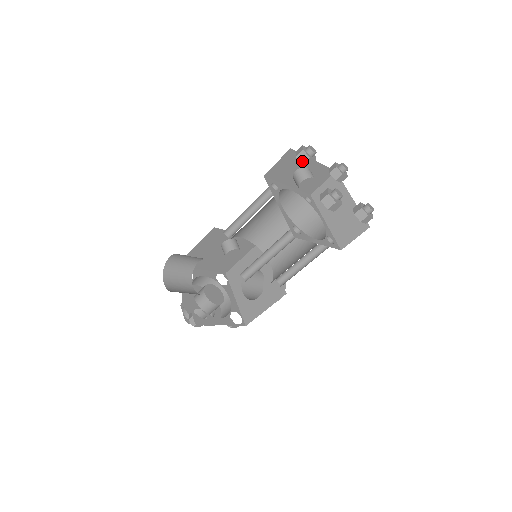
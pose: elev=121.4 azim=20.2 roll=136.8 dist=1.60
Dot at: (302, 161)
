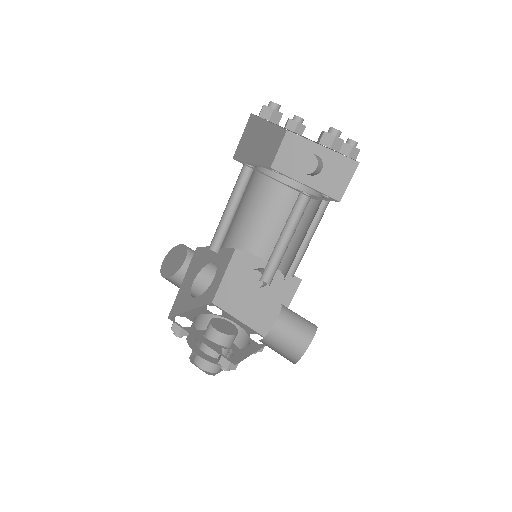
Dot at: (285, 126)
